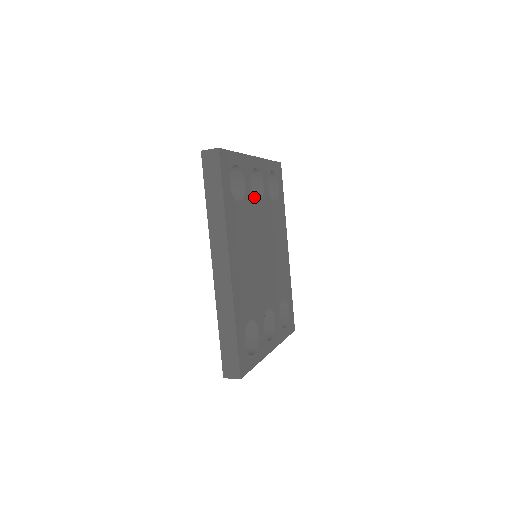
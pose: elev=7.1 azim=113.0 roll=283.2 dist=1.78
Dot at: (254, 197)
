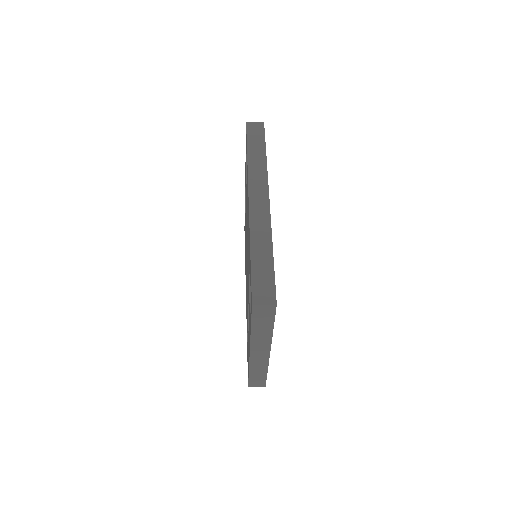
Dot at: occluded
